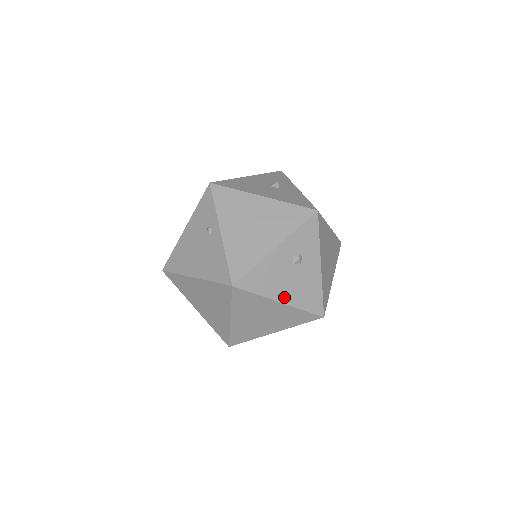
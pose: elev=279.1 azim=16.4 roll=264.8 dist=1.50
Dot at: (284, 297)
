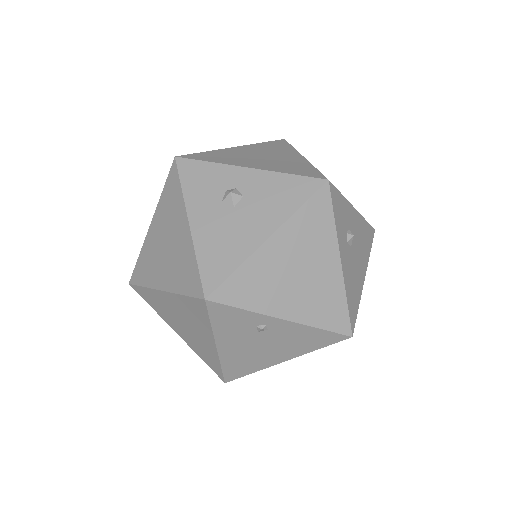
Dot at: (363, 272)
